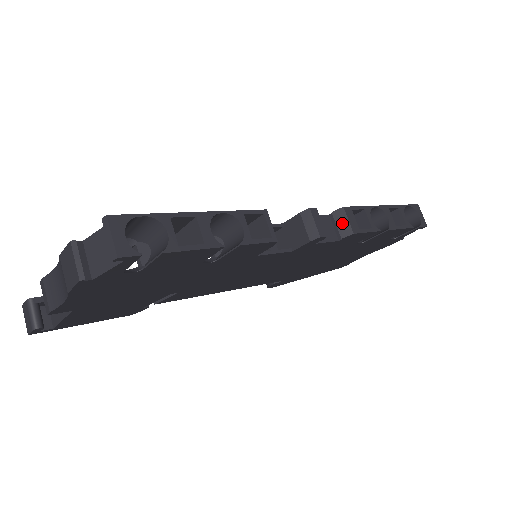
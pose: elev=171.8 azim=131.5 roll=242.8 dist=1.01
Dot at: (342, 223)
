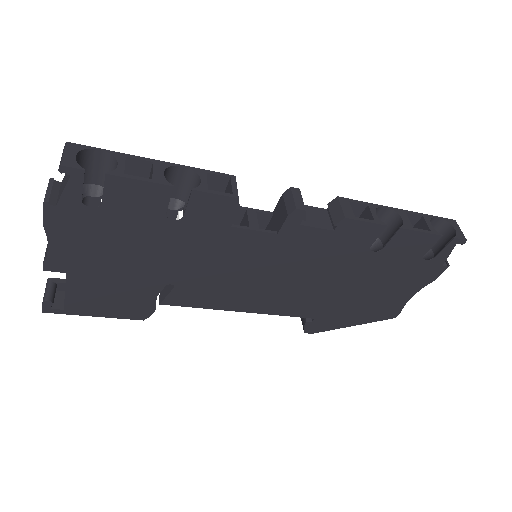
Dot at: (335, 211)
